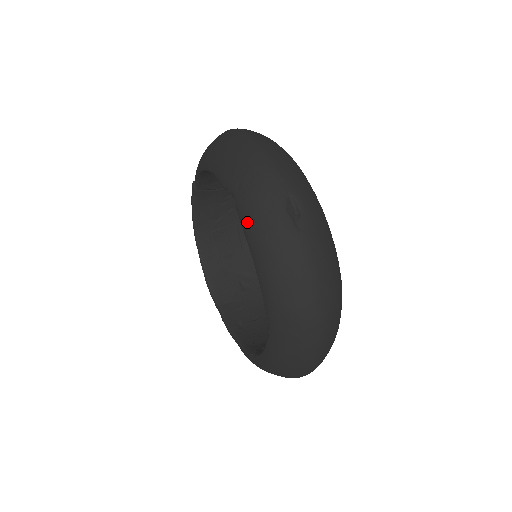
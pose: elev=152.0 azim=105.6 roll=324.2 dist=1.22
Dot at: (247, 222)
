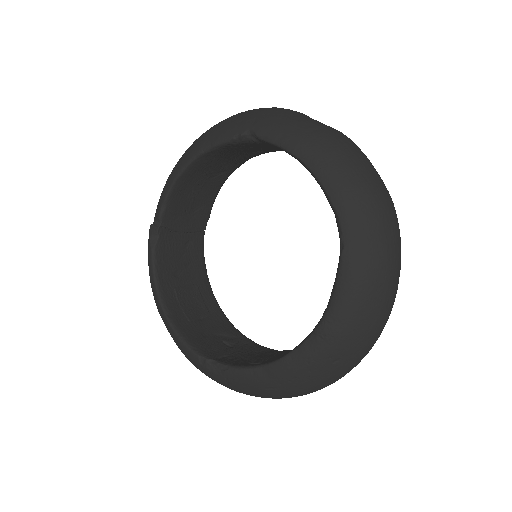
Dot at: (281, 132)
